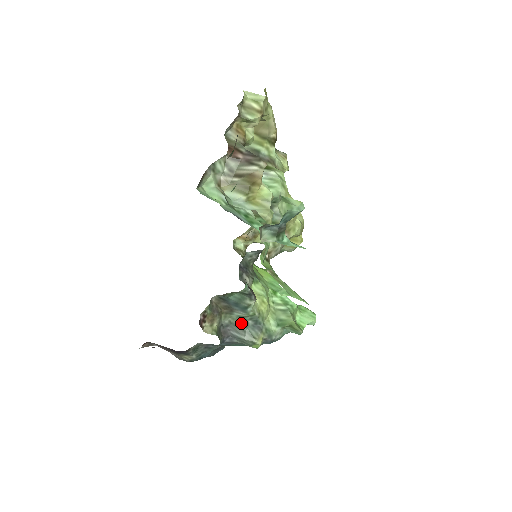
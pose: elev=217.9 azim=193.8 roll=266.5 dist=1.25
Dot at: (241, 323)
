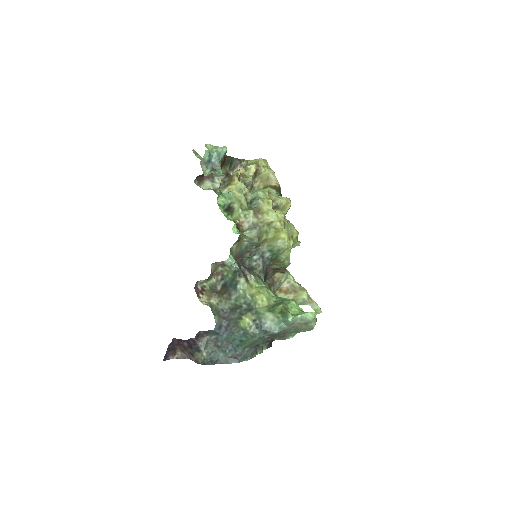
Dot at: (236, 306)
